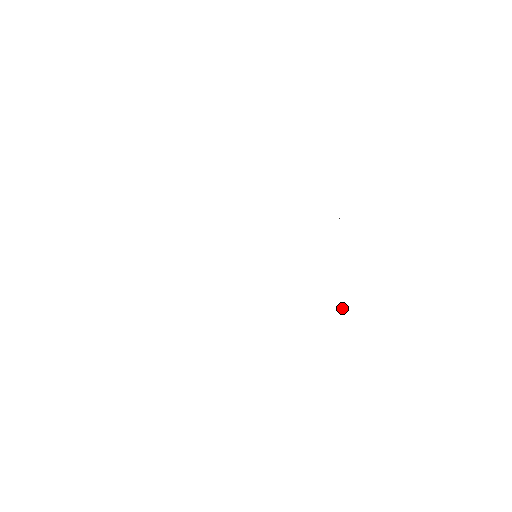
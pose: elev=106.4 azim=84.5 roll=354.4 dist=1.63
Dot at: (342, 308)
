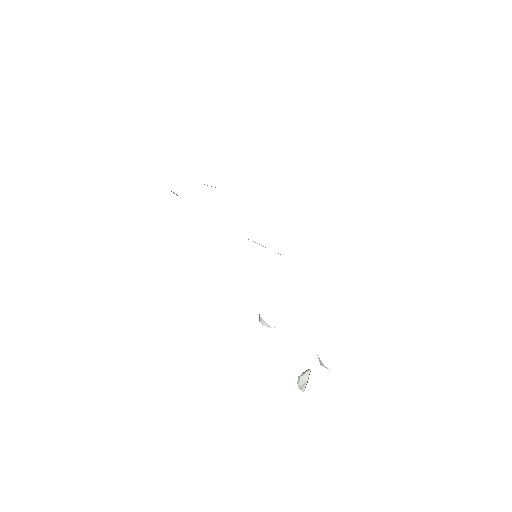
Dot at: (308, 372)
